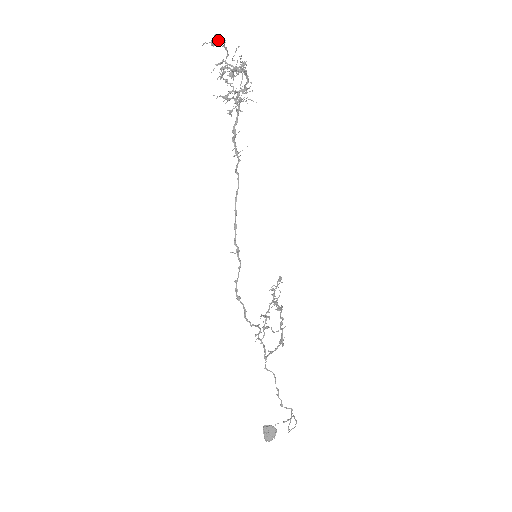
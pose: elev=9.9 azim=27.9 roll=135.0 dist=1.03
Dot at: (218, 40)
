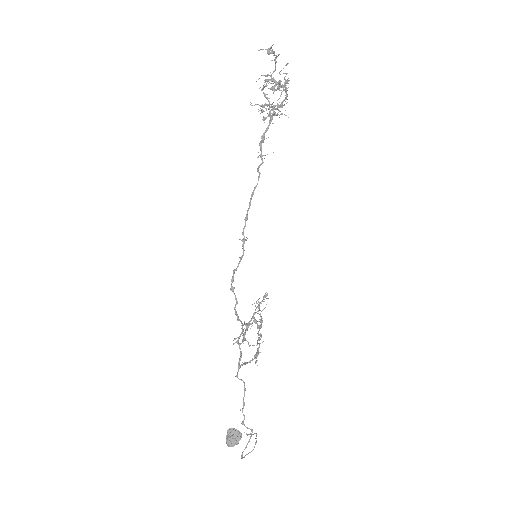
Dot at: (273, 51)
